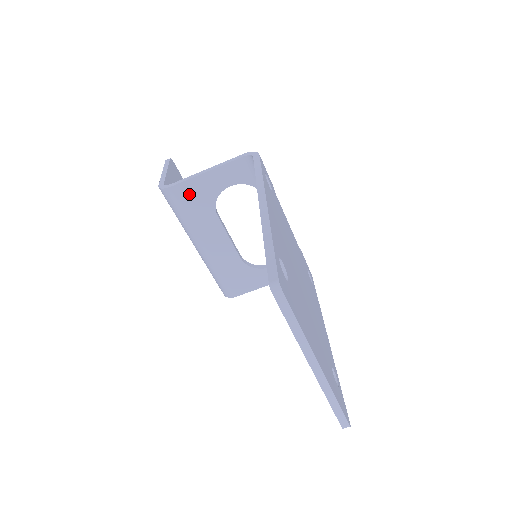
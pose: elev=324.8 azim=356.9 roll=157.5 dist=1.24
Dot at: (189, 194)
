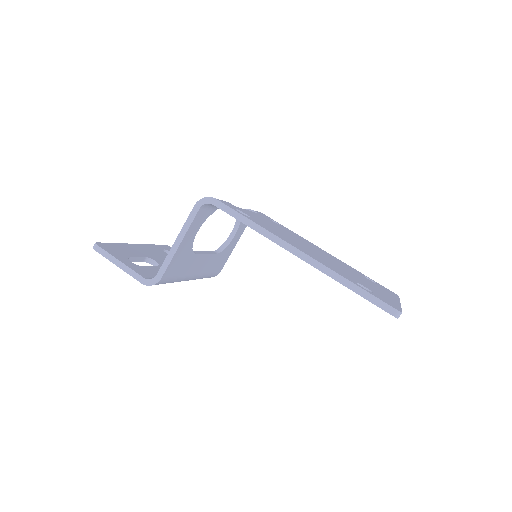
Dot at: (174, 267)
